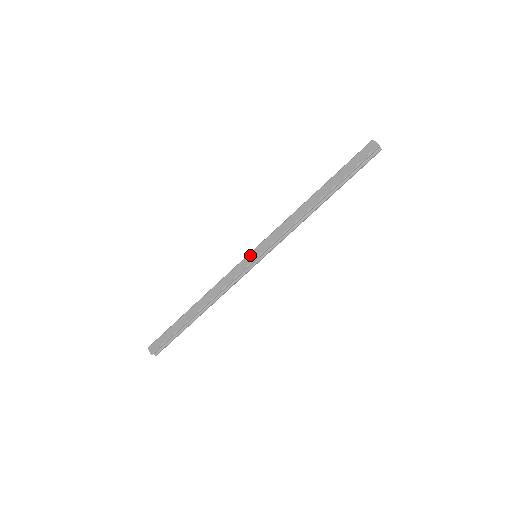
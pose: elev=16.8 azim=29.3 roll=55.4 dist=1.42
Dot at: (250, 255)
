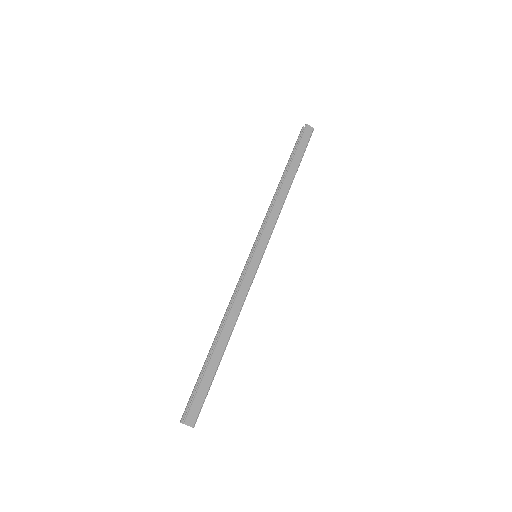
Dot at: (255, 257)
